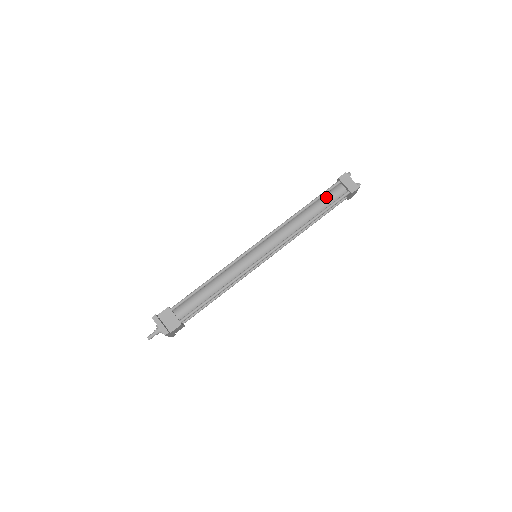
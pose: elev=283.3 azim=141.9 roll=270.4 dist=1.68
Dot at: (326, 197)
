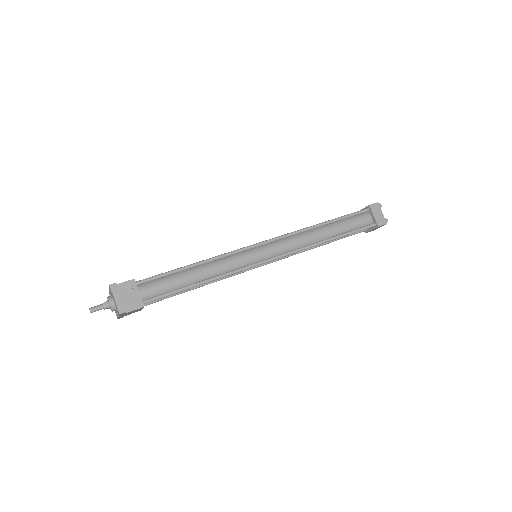
Dot at: (351, 220)
